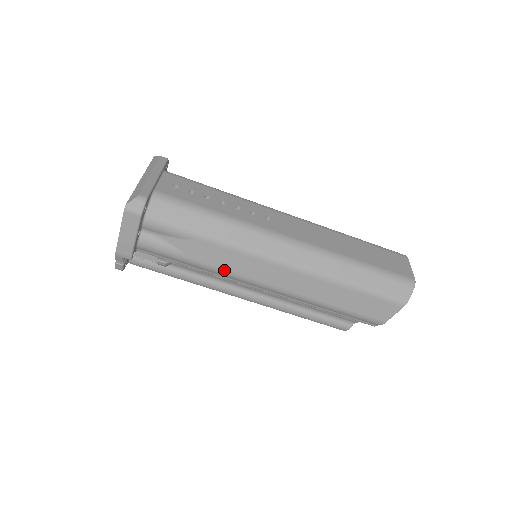
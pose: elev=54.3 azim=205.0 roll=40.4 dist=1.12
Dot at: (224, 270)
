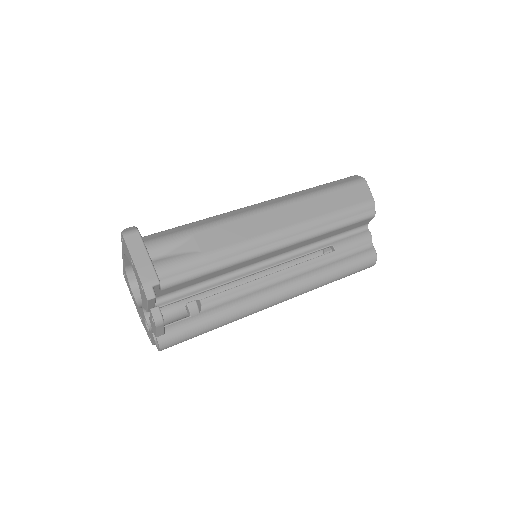
Dot at: (237, 243)
